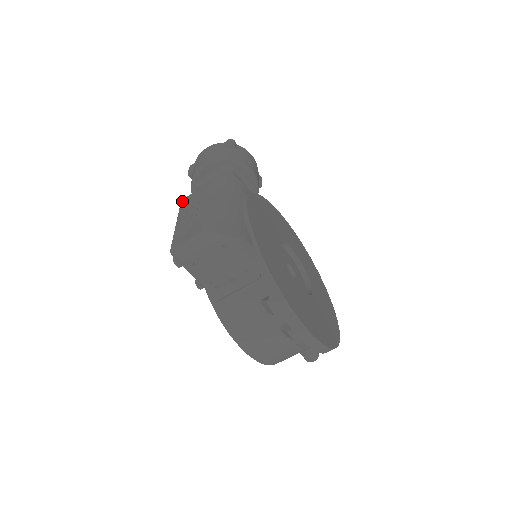
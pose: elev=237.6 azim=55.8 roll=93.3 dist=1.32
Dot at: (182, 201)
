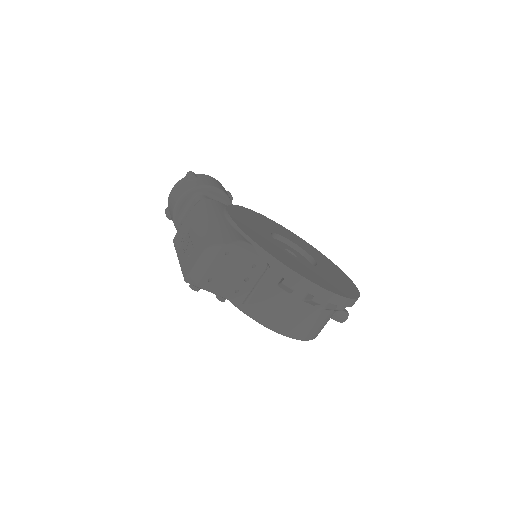
Dot at: (173, 239)
